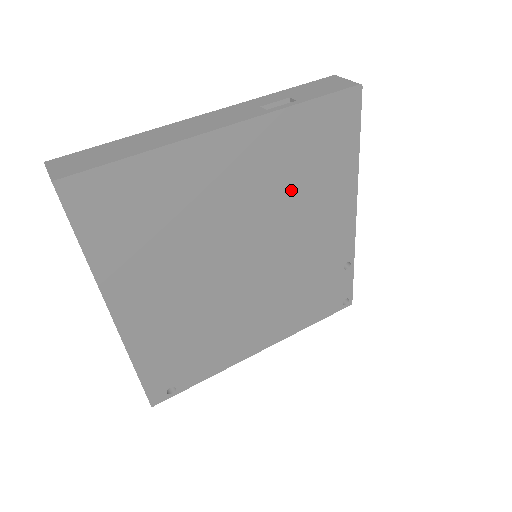
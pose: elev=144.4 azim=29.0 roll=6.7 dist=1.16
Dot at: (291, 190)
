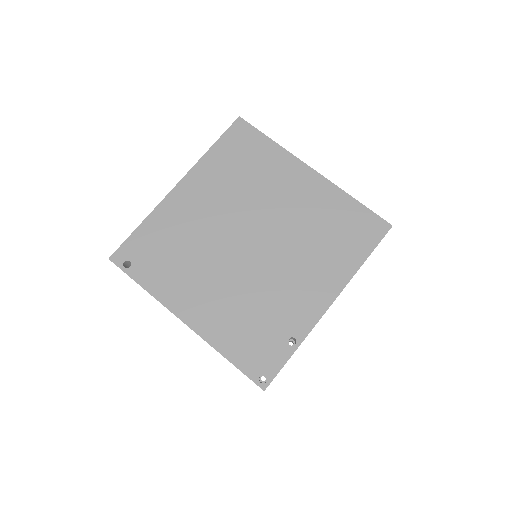
Dot at: (310, 234)
